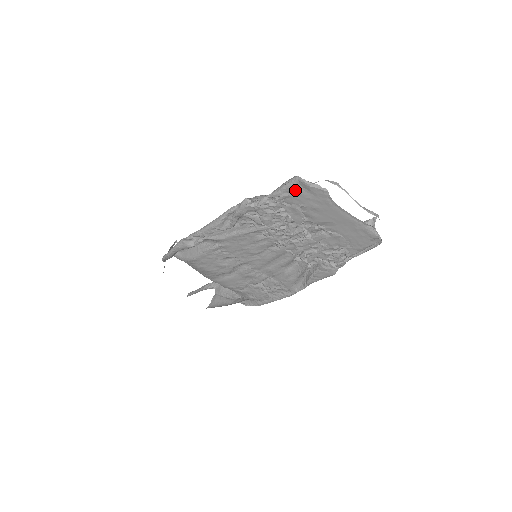
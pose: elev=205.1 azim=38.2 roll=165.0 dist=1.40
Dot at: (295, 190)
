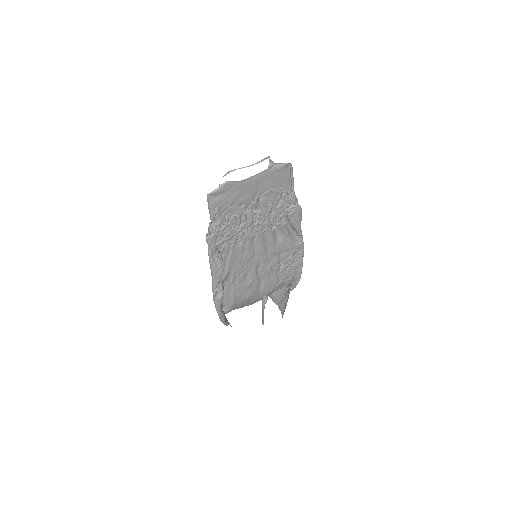
Dot at: (216, 202)
